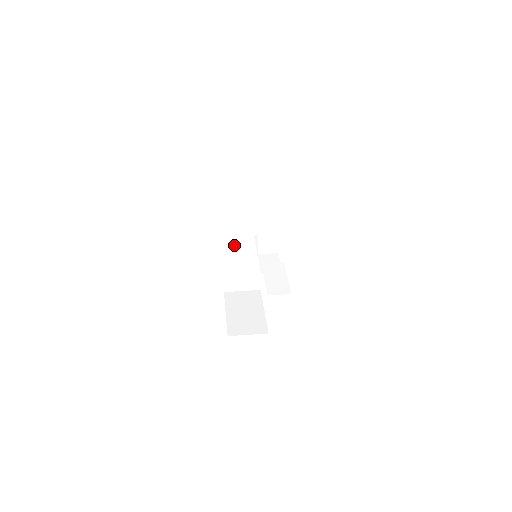
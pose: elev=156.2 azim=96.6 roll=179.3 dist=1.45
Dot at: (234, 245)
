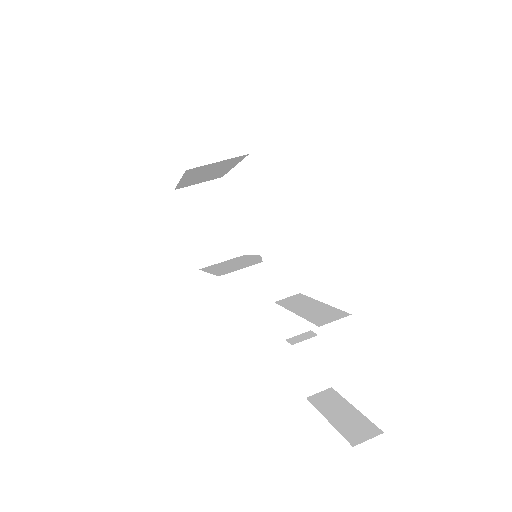
Dot at: (198, 173)
